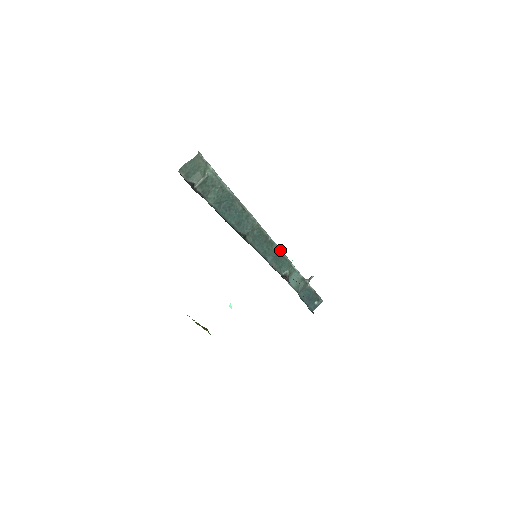
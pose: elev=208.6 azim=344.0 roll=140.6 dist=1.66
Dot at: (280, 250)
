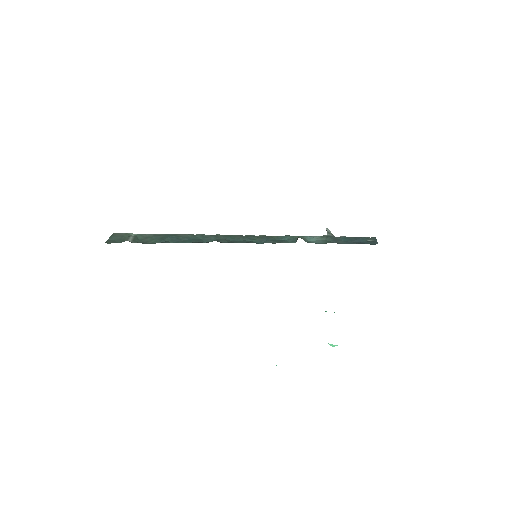
Dot at: (267, 236)
